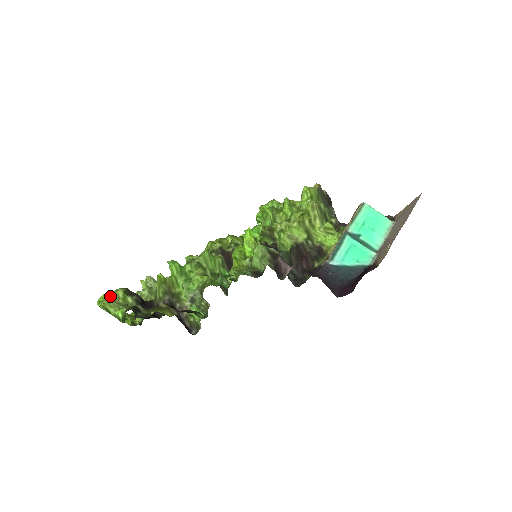
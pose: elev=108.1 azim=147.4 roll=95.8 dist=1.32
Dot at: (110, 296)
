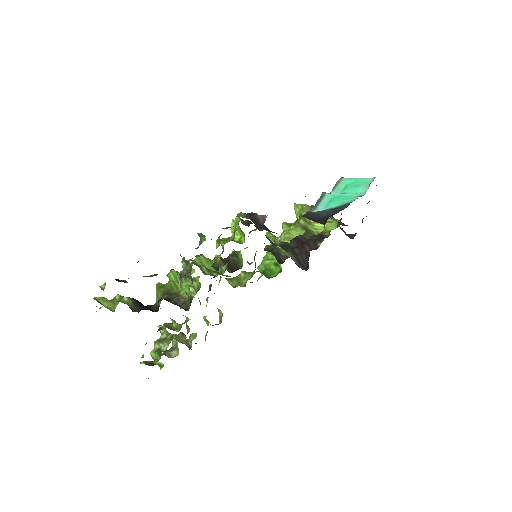
Dot at: occluded
